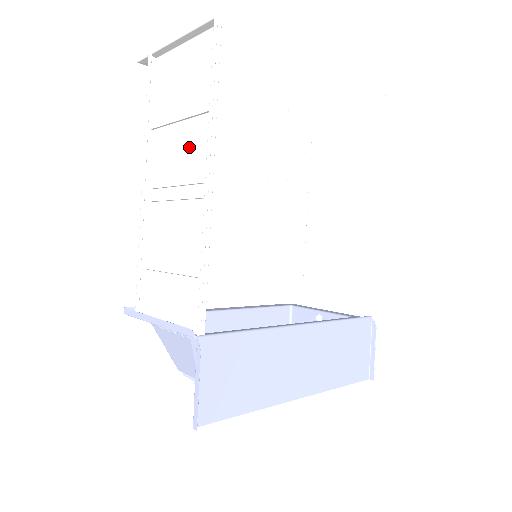
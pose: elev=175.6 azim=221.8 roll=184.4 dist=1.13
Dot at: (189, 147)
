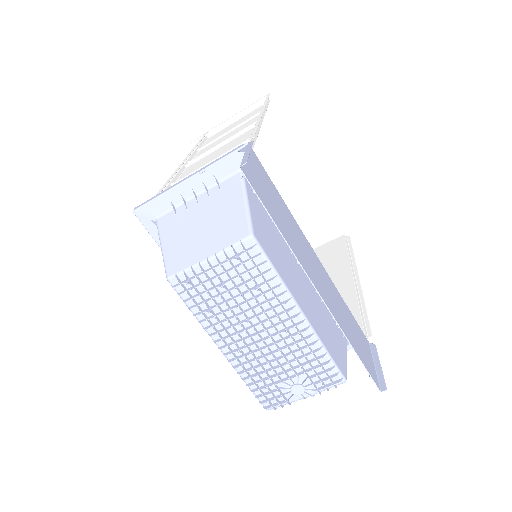
Dot at: (239, 130)
